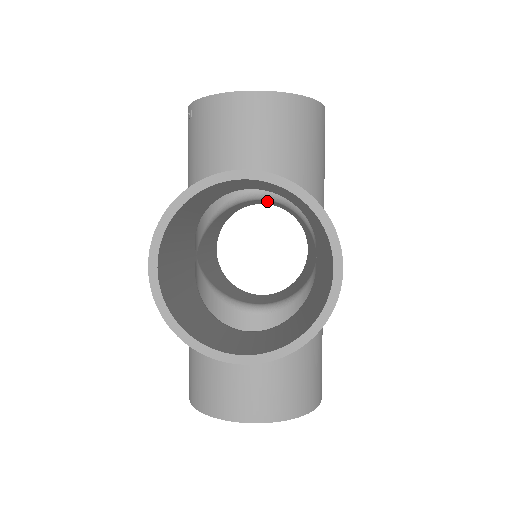
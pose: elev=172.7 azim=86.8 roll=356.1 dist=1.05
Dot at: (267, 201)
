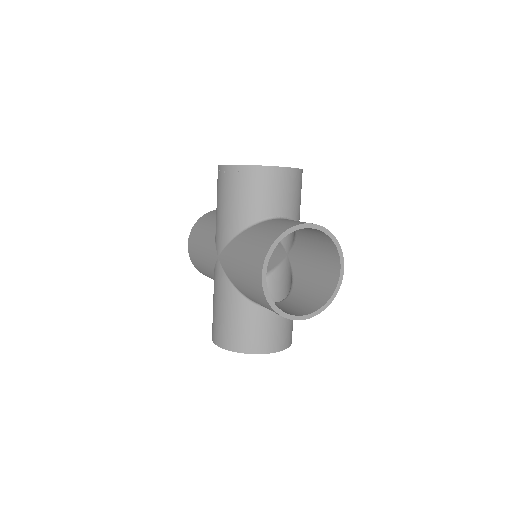
Dot at: occluded
